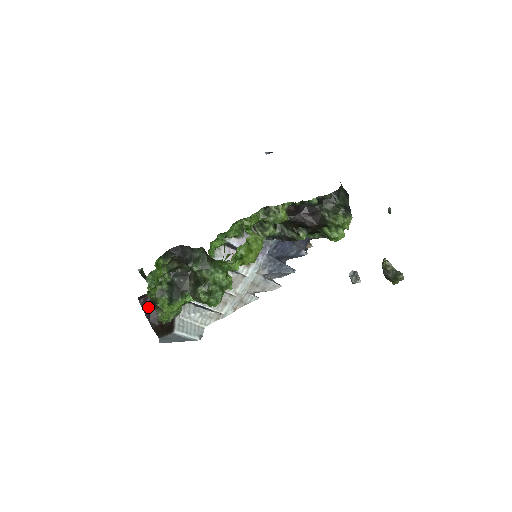
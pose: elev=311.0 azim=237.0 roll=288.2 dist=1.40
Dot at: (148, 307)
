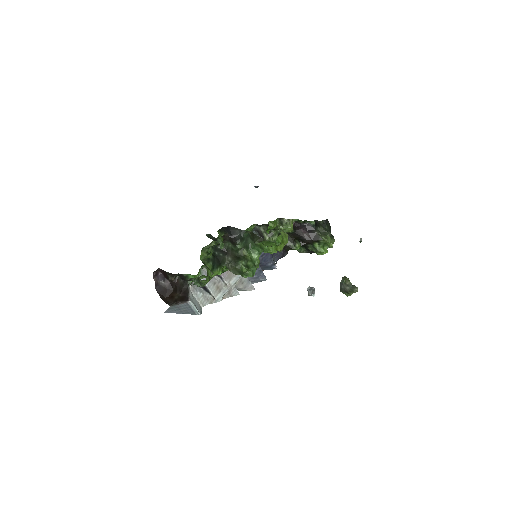
Dot at: (159, 280)
